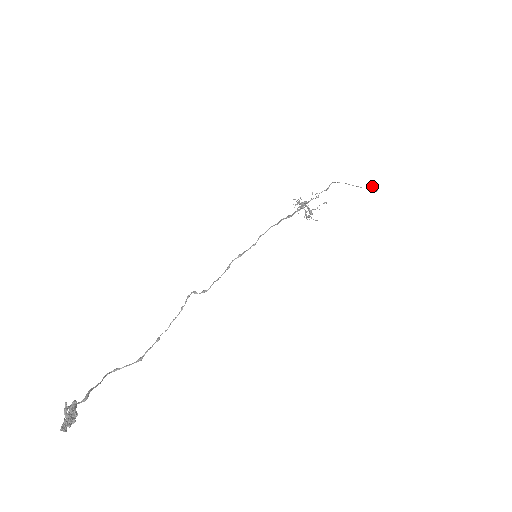
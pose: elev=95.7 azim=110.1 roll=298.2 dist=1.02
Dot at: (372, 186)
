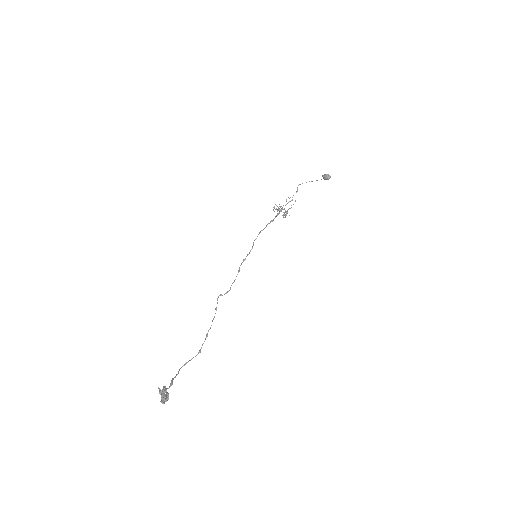
Dot at: (325, 175)
